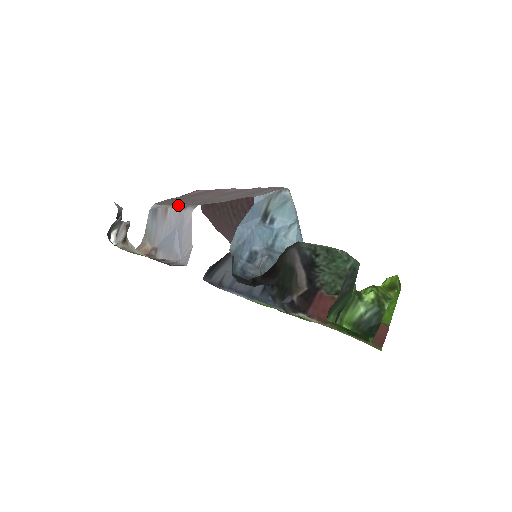
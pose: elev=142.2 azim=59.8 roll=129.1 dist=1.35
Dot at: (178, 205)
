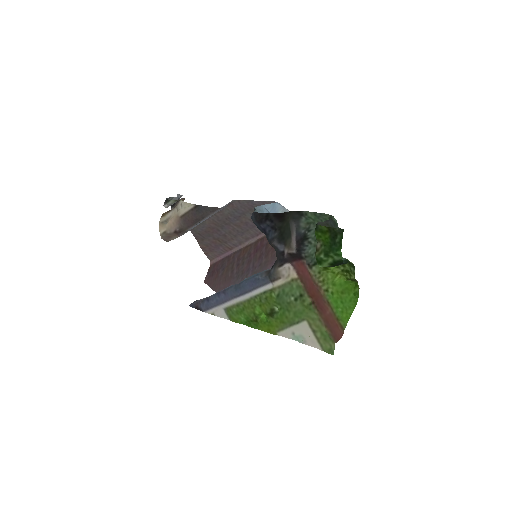
Dot at: (217, 212)
